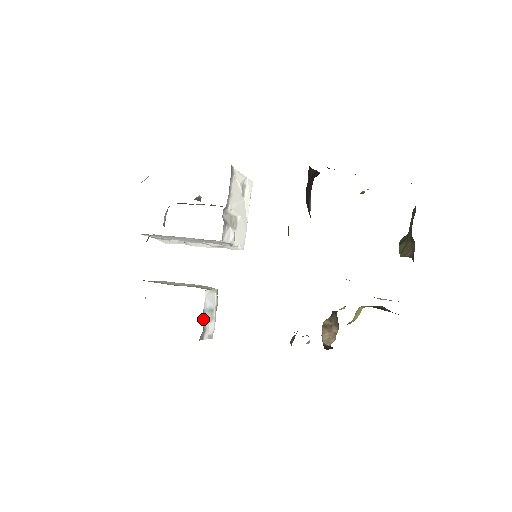
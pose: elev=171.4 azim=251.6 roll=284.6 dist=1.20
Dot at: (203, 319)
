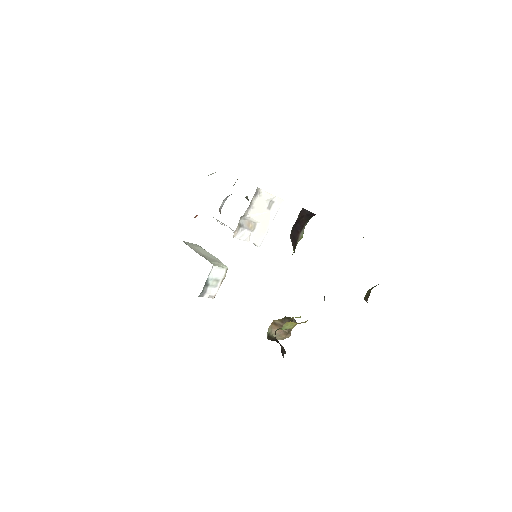
Dot at: (206, 284)
